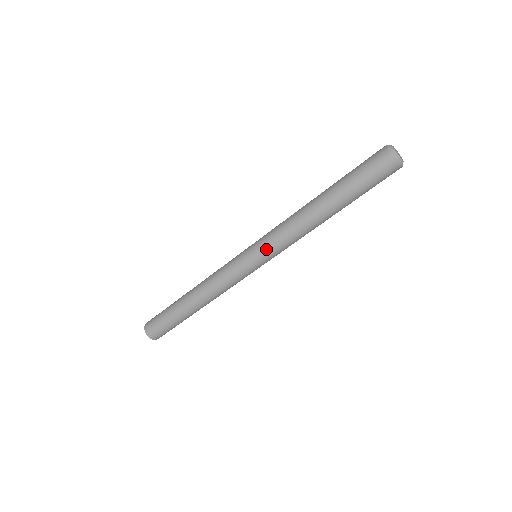
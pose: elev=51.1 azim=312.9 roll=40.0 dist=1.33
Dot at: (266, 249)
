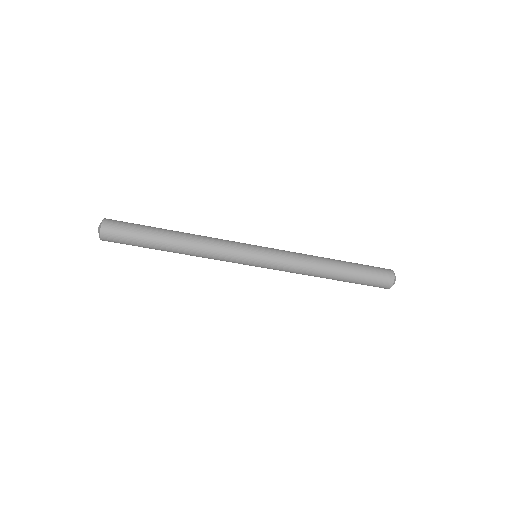
Dot at: (274, 263)
